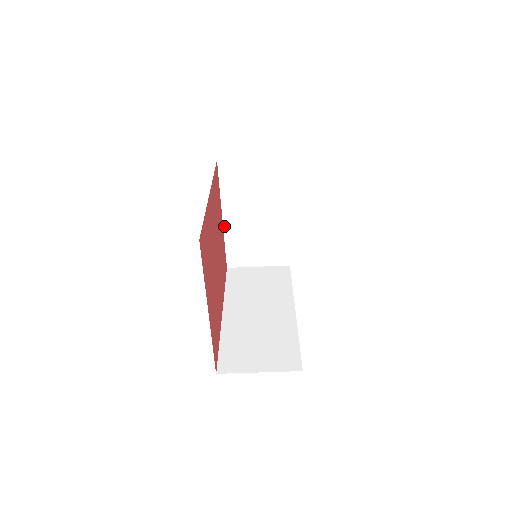
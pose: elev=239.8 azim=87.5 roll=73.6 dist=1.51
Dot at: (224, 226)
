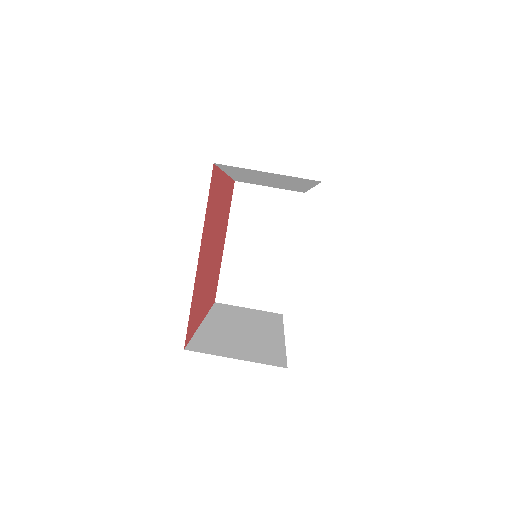
Dot at: (224, 252)
